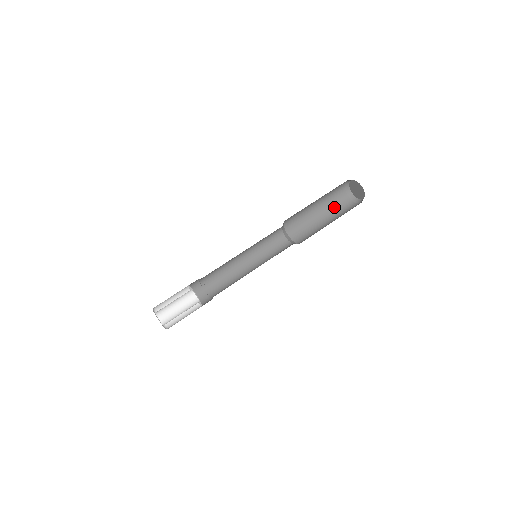
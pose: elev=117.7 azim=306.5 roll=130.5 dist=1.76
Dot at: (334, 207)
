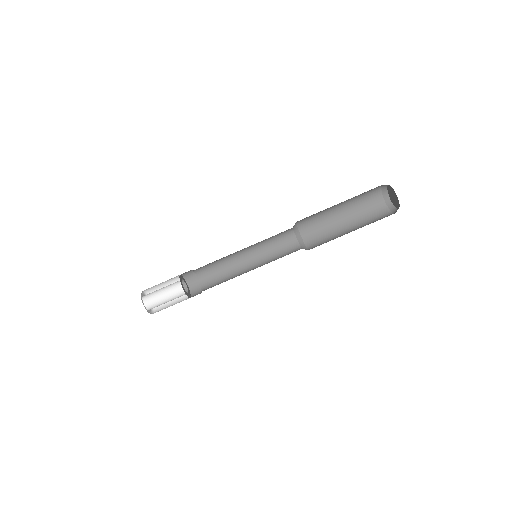
Dot at: (360, 202)
